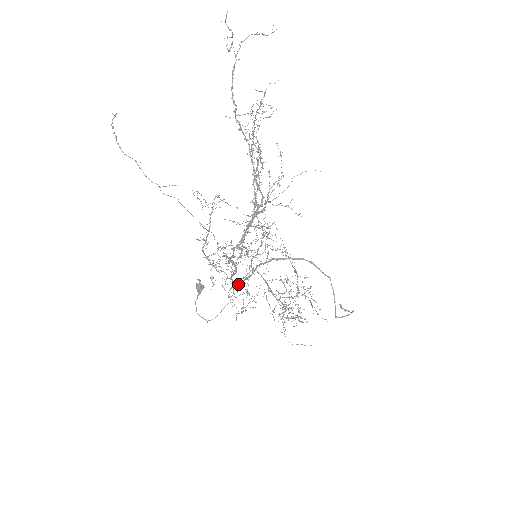
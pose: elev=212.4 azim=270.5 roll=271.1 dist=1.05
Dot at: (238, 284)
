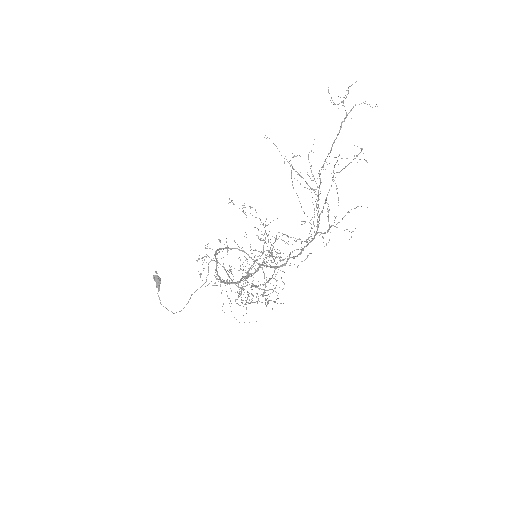
Dot at: (220, 278)
